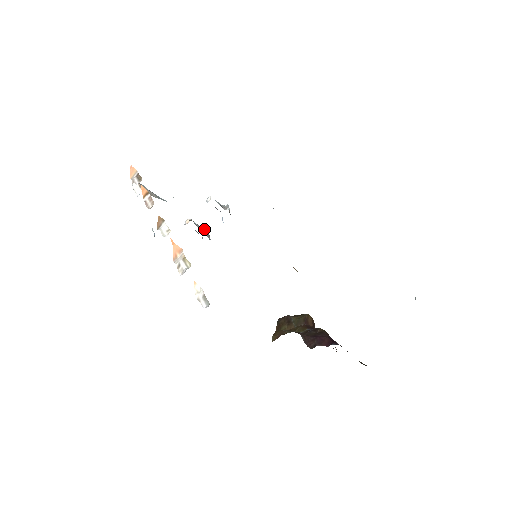
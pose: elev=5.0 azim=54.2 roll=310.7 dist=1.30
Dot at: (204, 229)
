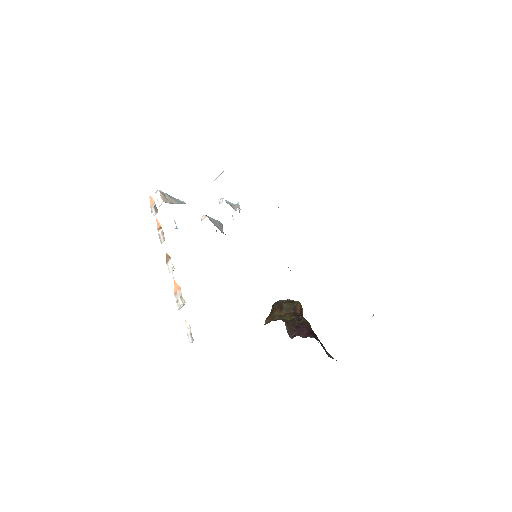
Dot at: (218, 222)
